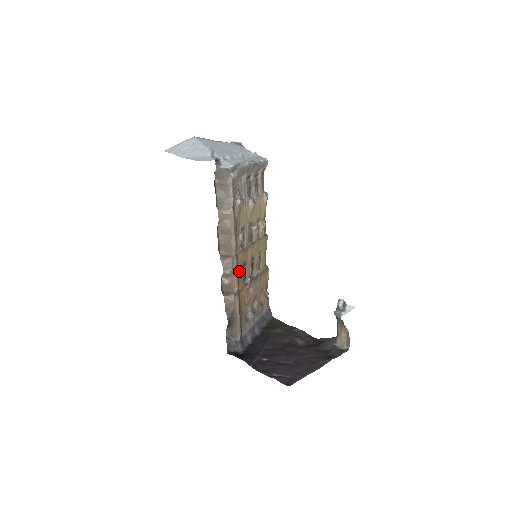
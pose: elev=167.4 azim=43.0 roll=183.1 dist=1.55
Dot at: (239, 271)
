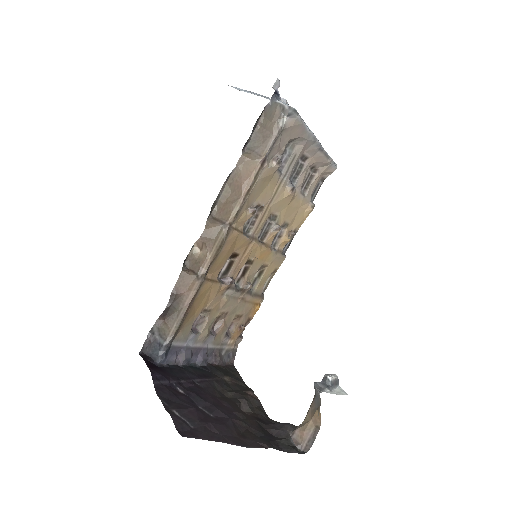
Dot at: (222, 251)
